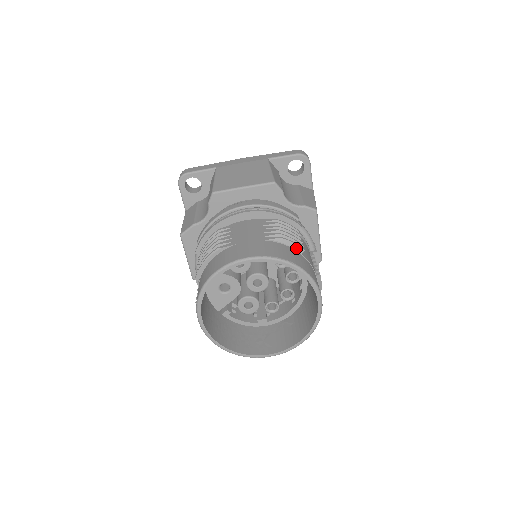
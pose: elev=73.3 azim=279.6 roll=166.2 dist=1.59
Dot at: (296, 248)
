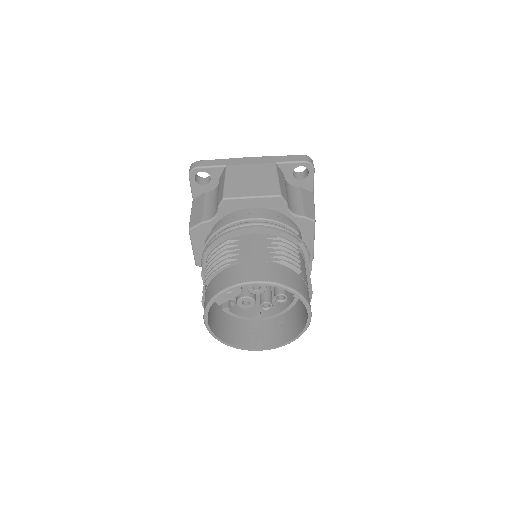
Dot at: (295, 269)
